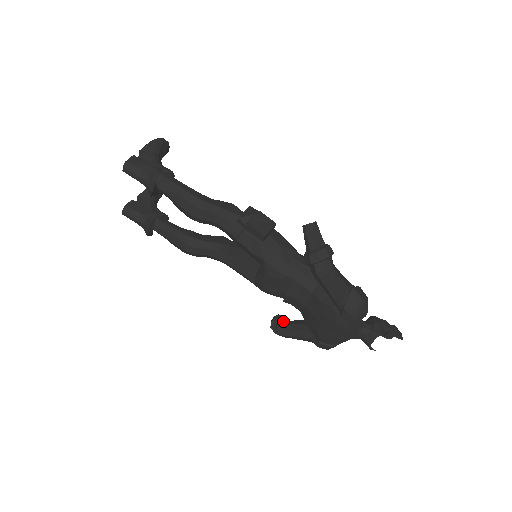
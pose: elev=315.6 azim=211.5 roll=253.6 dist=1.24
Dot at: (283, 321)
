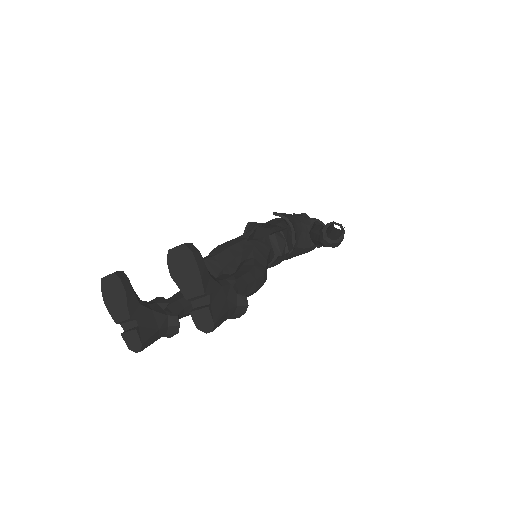
Dot at: occluded
